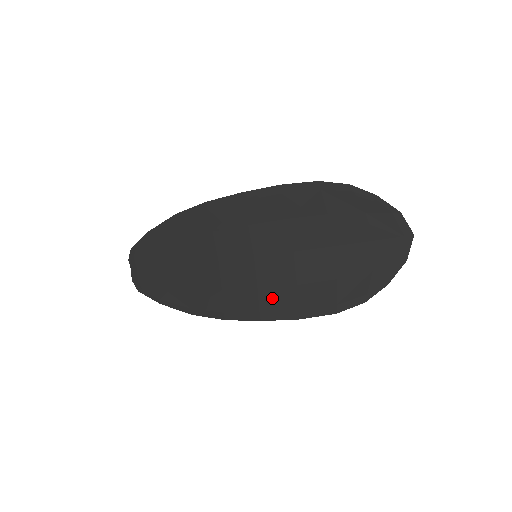
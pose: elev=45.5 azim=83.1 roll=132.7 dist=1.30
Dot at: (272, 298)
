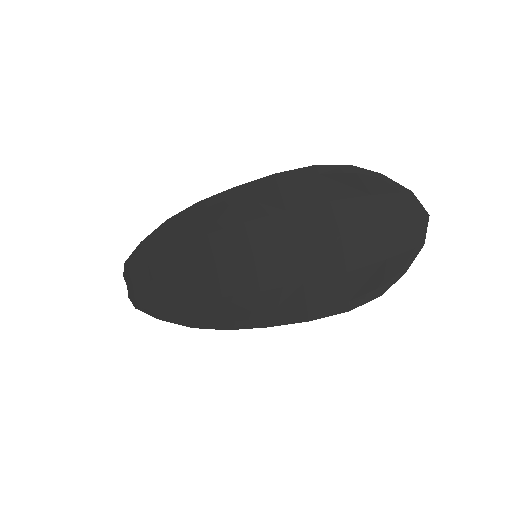
Dot at: (277, 300)
